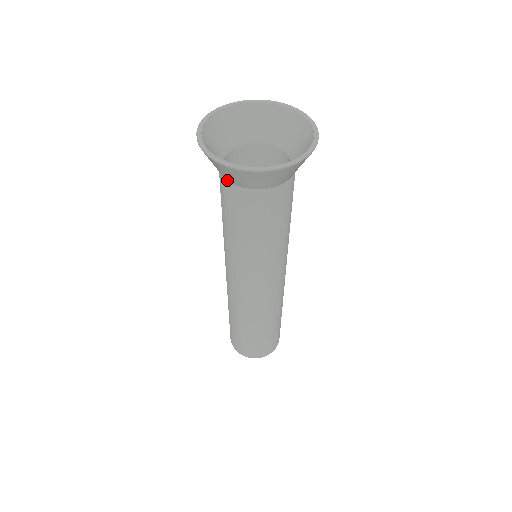
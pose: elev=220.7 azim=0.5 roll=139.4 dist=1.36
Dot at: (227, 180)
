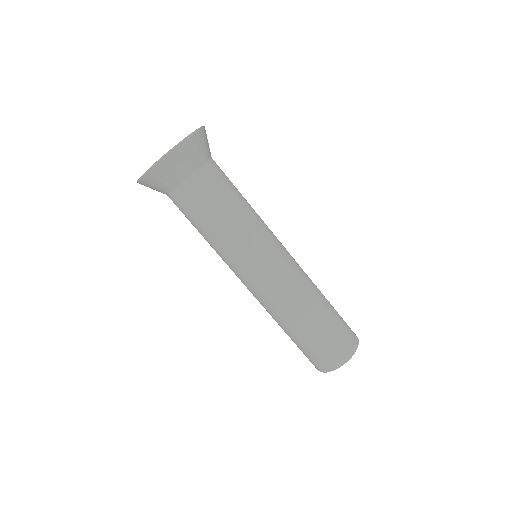
Dot at: (185, 179)
